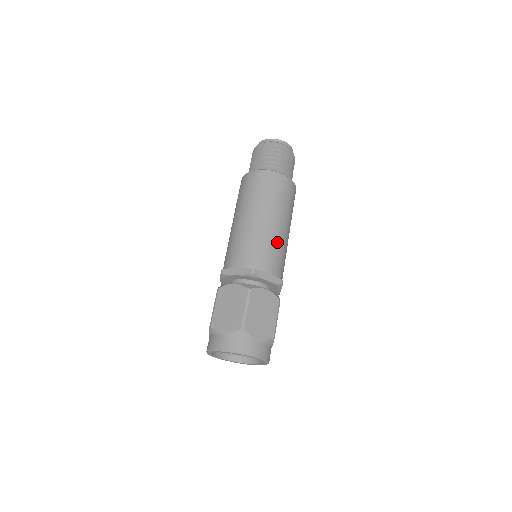
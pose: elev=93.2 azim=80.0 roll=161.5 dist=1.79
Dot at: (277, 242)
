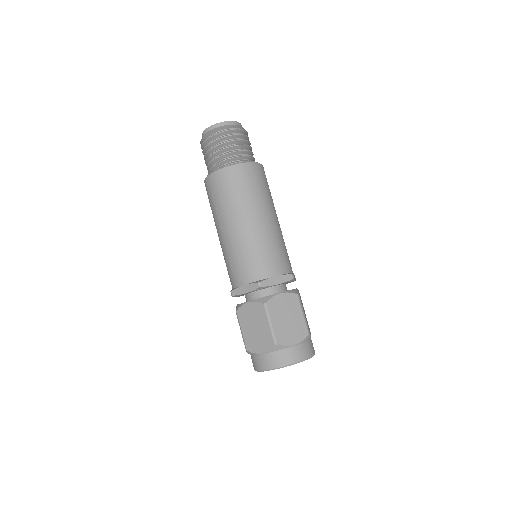
Dot at: (269, 239)
